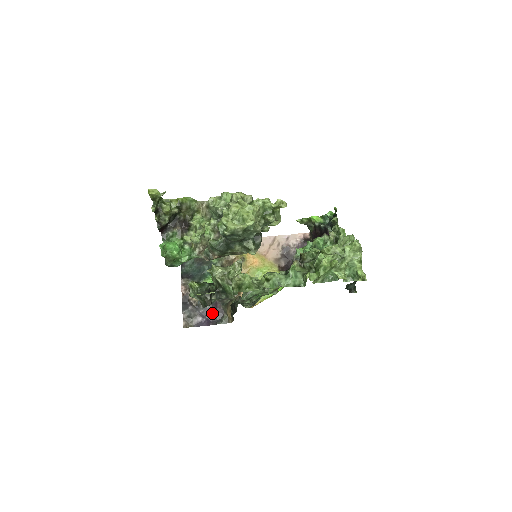
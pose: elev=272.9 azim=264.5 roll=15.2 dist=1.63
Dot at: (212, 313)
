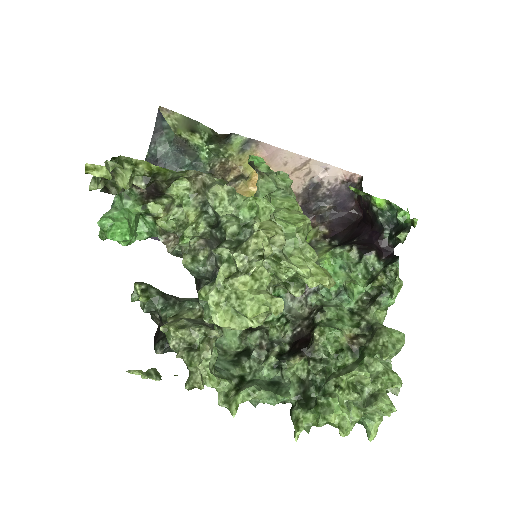
Dot at: occluded
